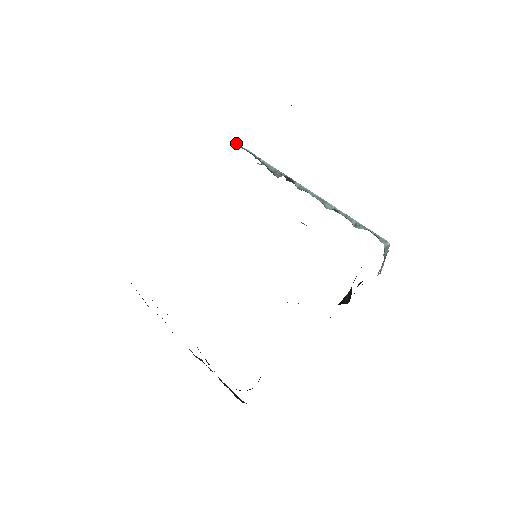
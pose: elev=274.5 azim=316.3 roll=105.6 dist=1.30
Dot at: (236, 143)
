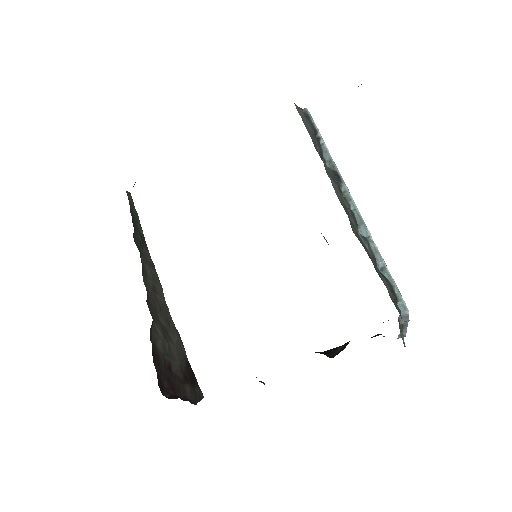
Dot at: (307, 109)
